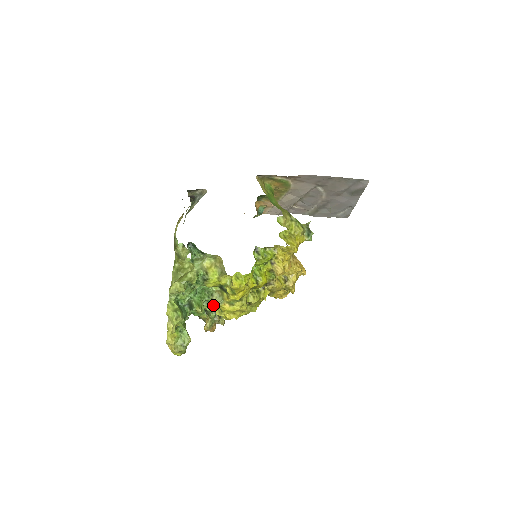
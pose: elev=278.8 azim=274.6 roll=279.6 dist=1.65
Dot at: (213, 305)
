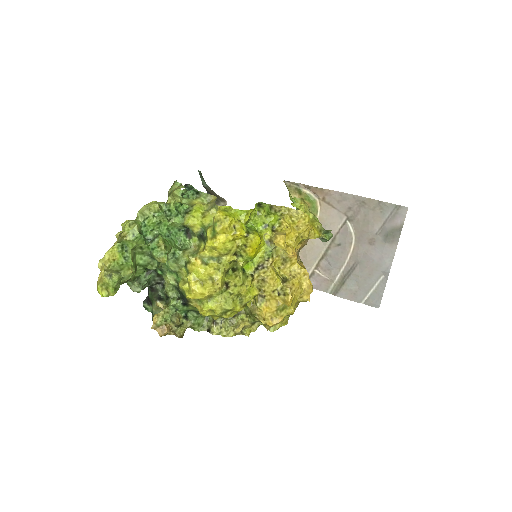
Dot at: (181, 263)
